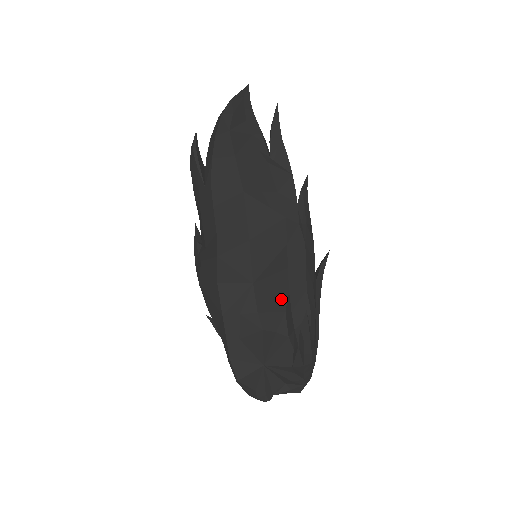
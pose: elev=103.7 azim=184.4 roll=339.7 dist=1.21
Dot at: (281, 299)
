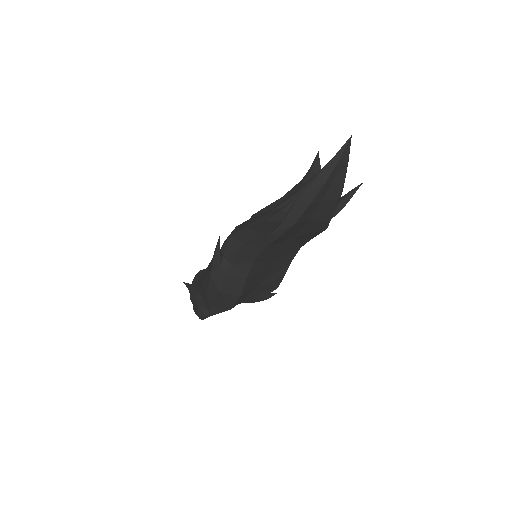
Dot at: (269, 290)
